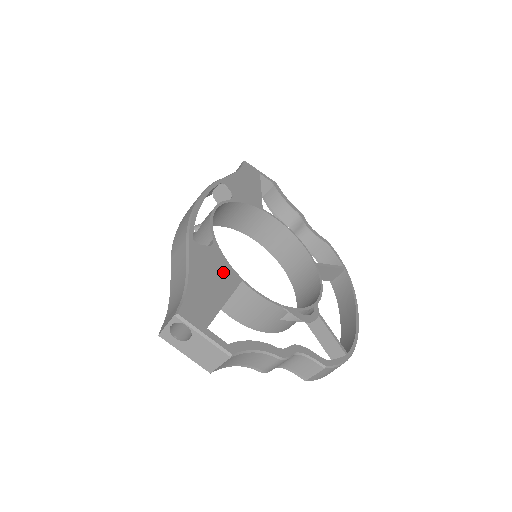
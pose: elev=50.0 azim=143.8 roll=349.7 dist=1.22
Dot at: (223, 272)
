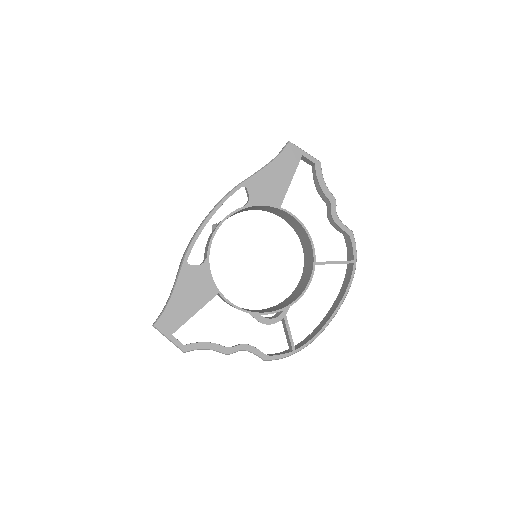
Dot at: (203, 288)
